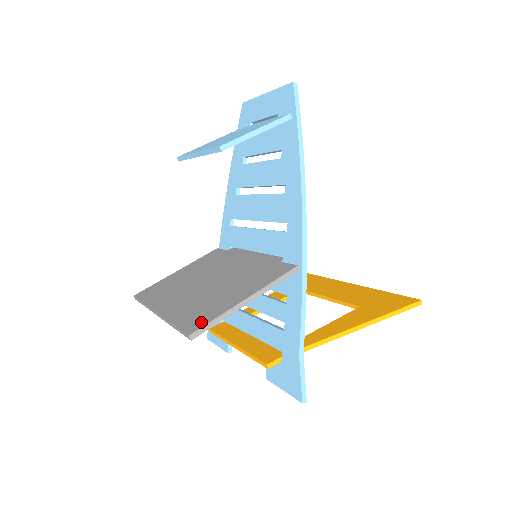
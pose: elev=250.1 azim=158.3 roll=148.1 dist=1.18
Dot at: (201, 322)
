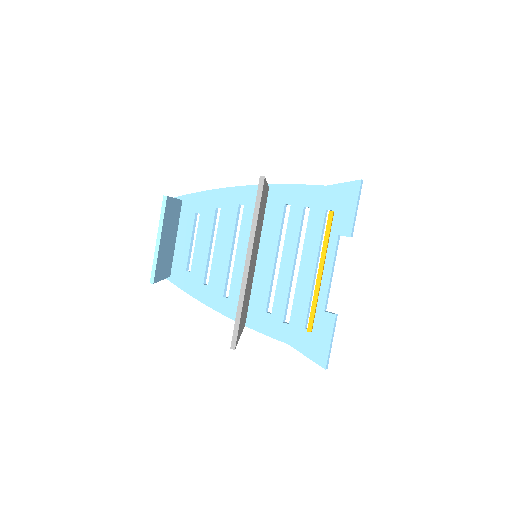
Dot at: occluded
